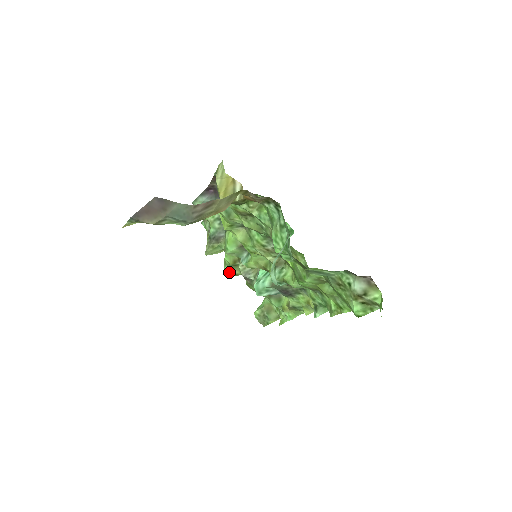
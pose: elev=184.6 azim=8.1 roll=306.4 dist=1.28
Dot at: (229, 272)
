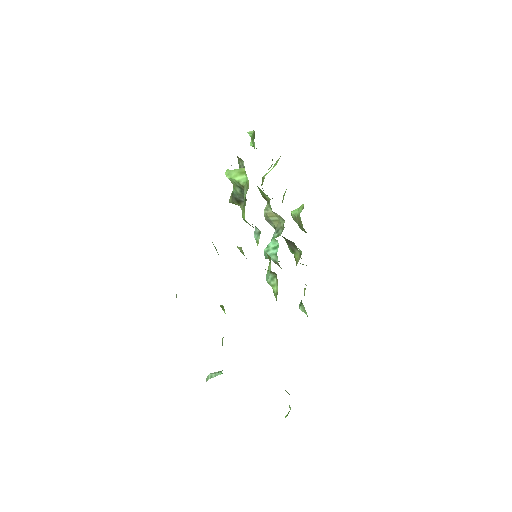
Dot at: occluded
